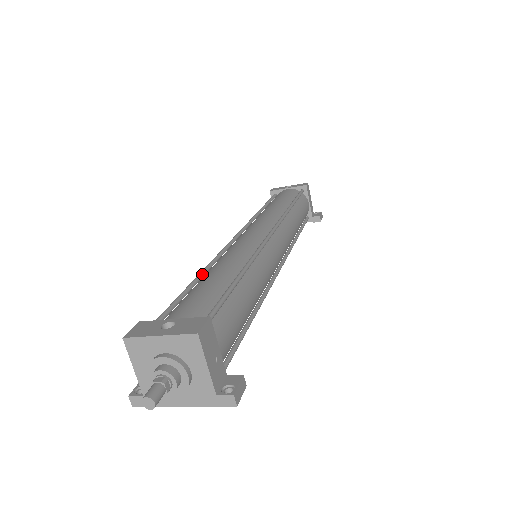
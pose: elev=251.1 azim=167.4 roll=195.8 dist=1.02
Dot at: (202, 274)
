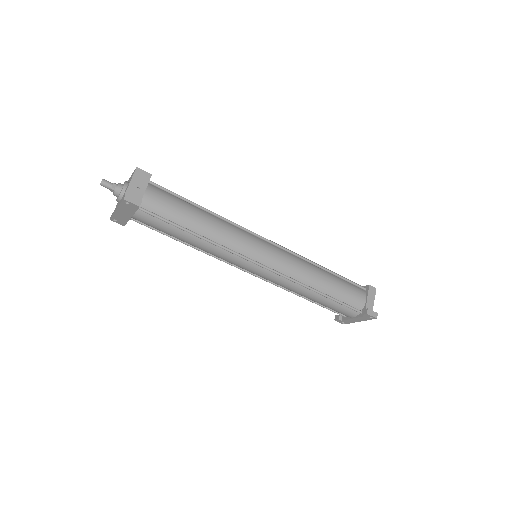
Dot at: occluded
